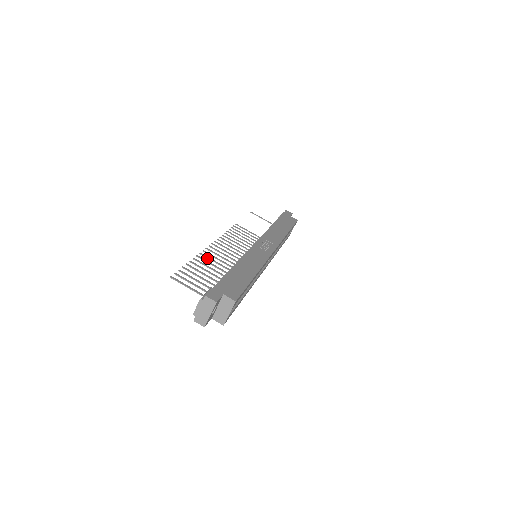
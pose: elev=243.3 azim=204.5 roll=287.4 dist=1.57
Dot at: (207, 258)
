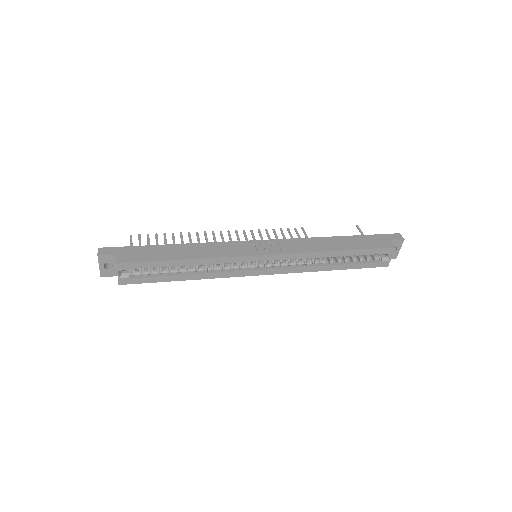
Dot at: (197, 238)
